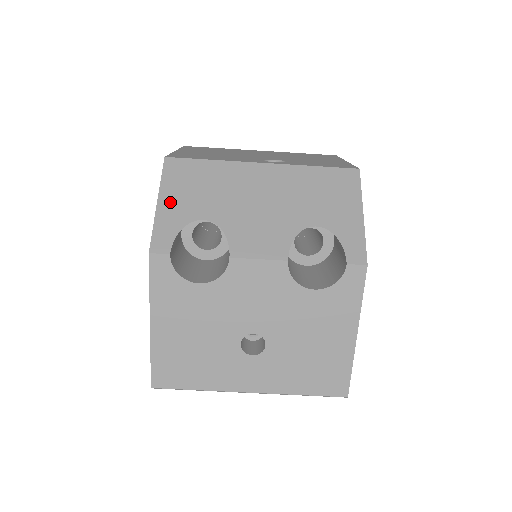
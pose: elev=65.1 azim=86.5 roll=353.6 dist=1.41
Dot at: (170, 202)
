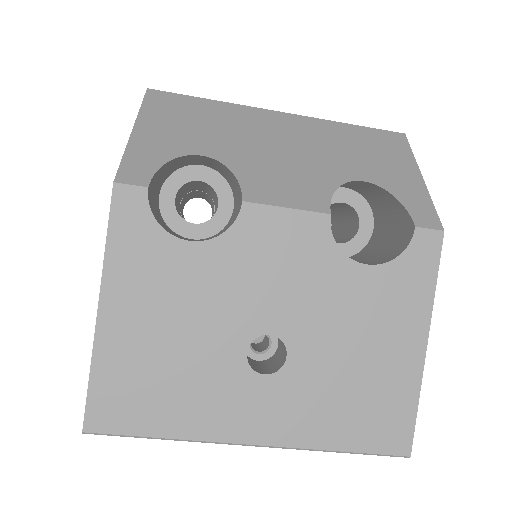
Dot at: (152, 131)
